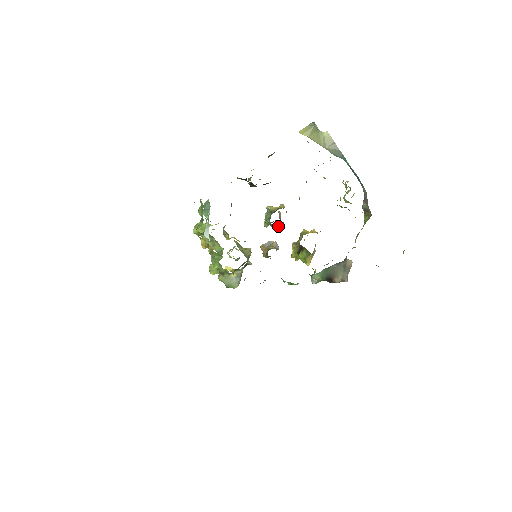
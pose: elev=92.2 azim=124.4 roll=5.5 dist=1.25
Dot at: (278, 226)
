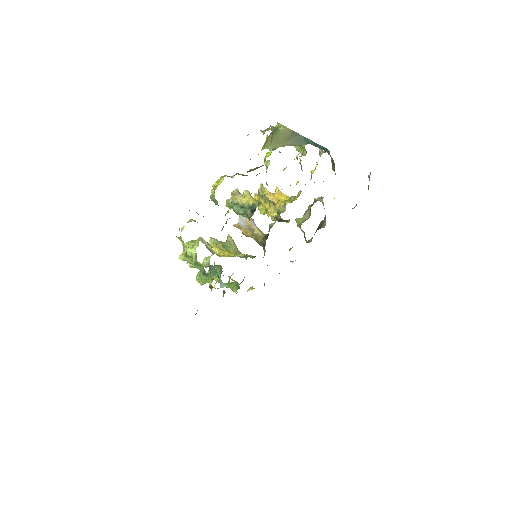
Dot at: occluded
